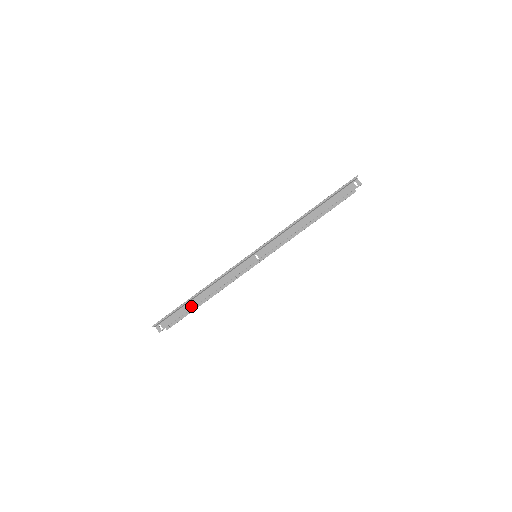
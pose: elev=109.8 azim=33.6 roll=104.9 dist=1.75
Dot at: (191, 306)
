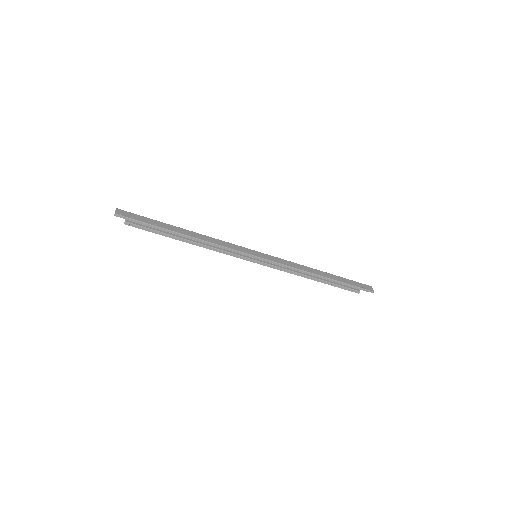
Dot at: occluded
